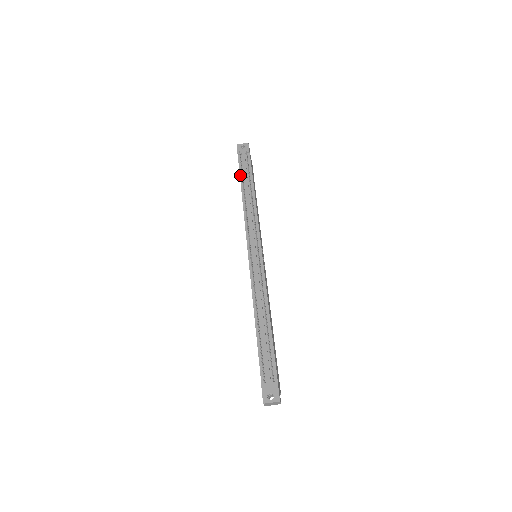
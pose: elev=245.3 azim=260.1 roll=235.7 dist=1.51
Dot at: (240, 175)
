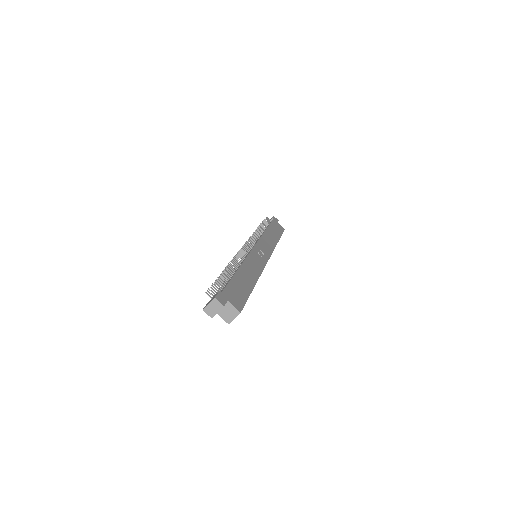
Dot at: occluded
